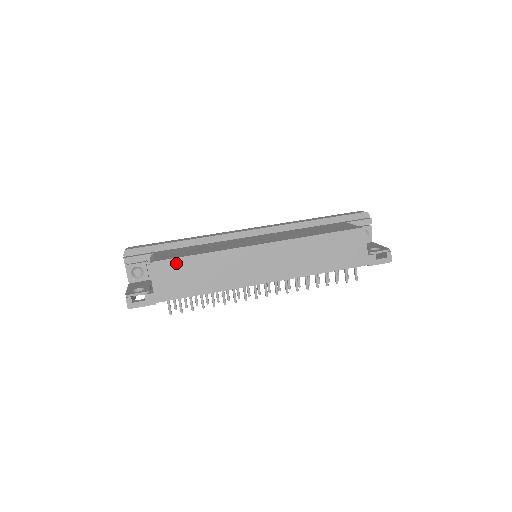
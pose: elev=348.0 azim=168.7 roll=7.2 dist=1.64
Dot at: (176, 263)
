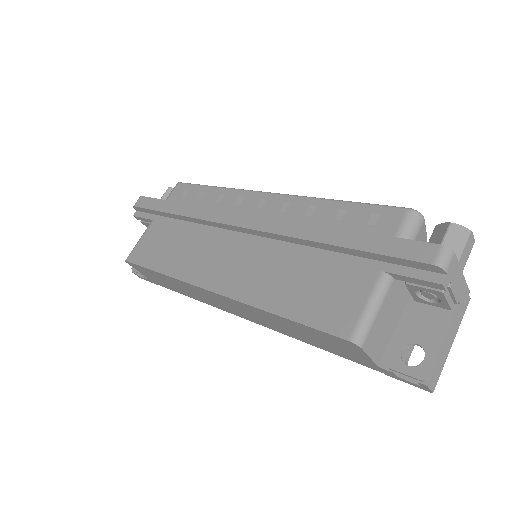
Dot at: (144, 269)
